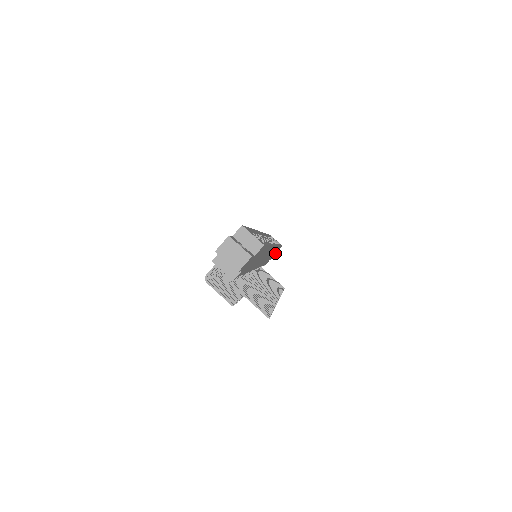
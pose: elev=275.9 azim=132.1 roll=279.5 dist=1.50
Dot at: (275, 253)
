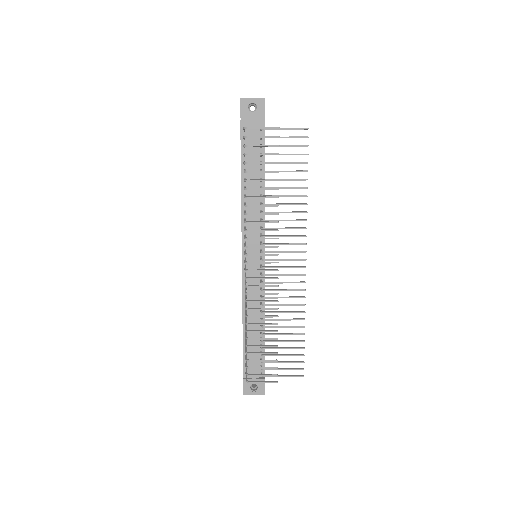
Dot at: occluded
